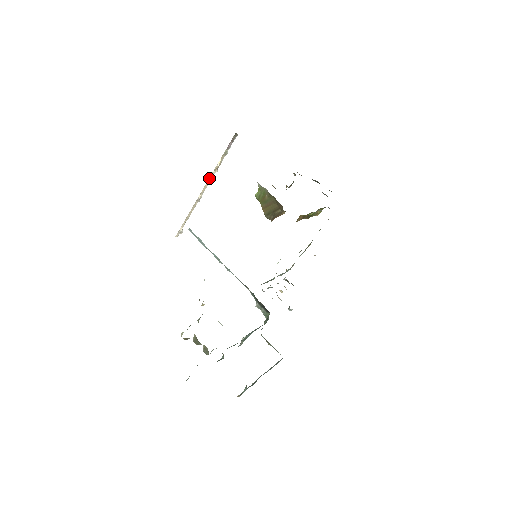
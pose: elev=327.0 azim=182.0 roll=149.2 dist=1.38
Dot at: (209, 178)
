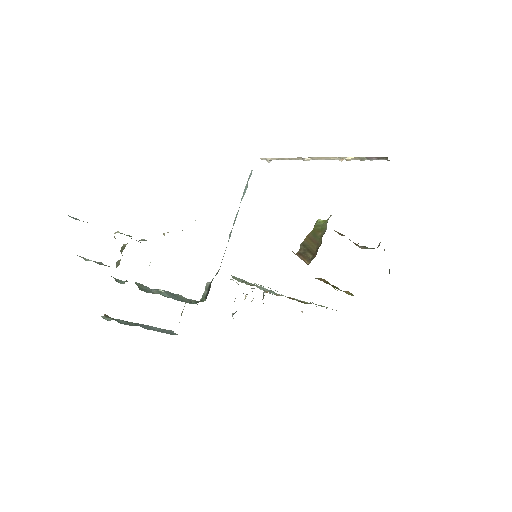
Dot at: (329, 157)
